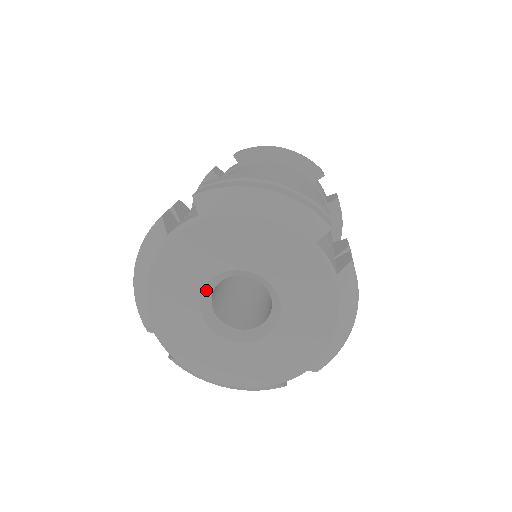
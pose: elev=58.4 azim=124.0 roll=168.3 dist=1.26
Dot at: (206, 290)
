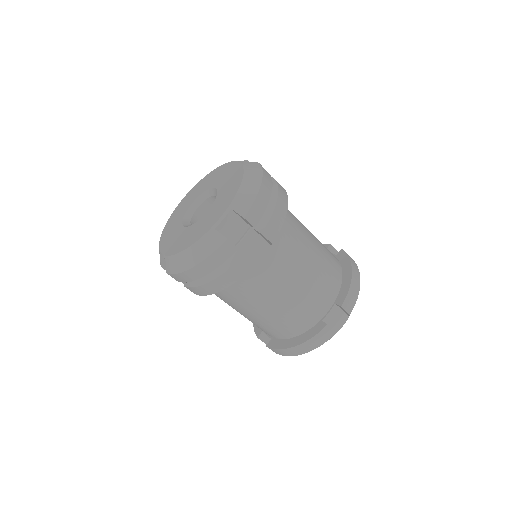
Dot at: (187, 214)
